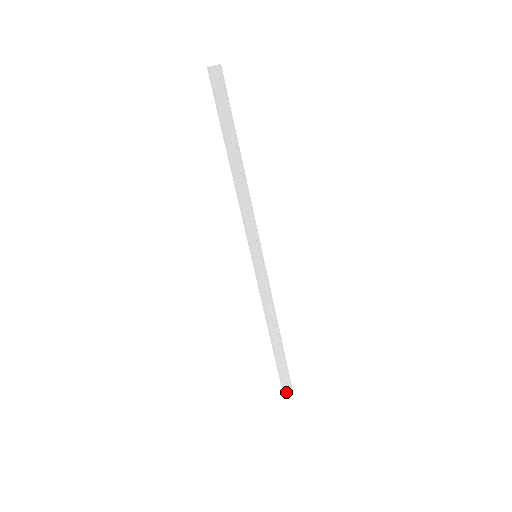
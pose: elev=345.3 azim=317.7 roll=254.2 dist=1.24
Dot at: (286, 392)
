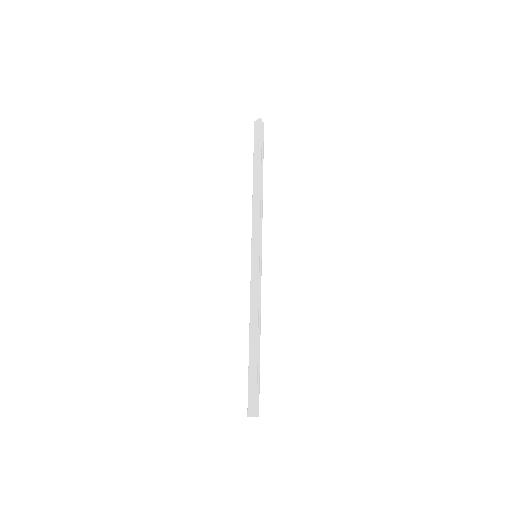
Dot at: (255, 412)
